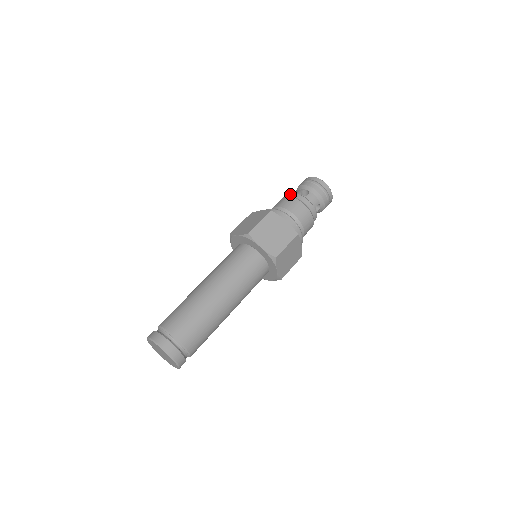
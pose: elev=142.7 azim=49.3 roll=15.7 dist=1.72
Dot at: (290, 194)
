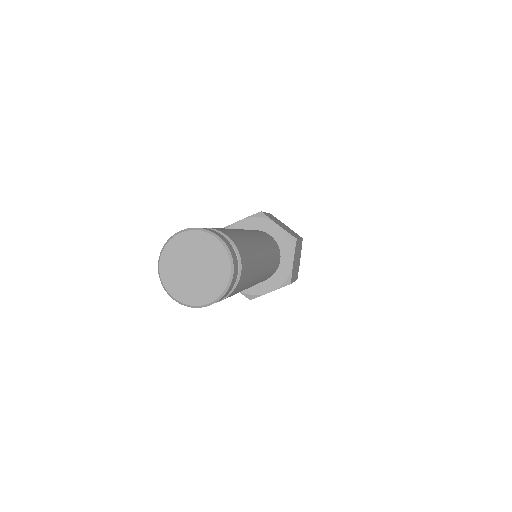
Dot at: occluded
